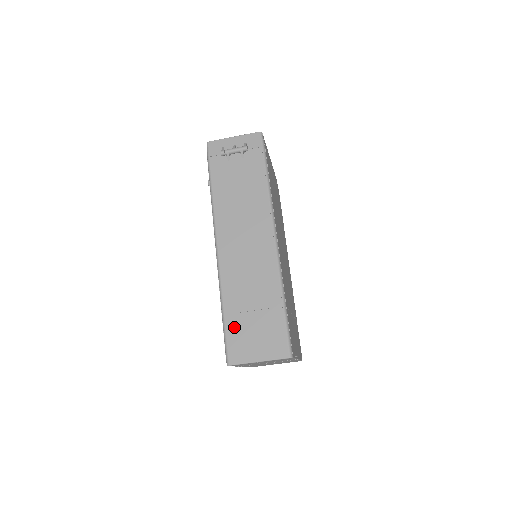
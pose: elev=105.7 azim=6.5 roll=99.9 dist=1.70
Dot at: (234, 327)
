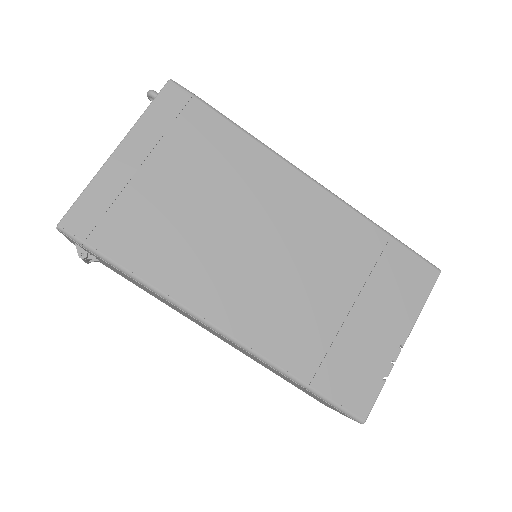
Dot at: (297, 387)
